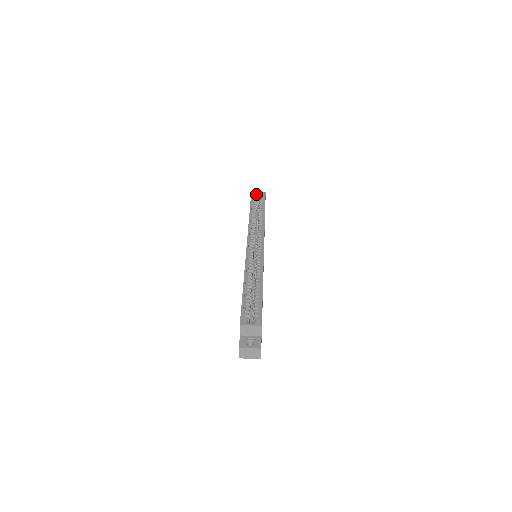
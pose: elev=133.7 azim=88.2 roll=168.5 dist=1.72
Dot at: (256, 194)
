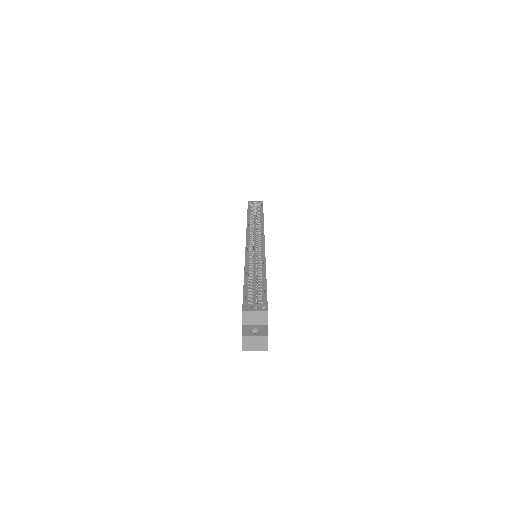
Dot at: (253, 203)
